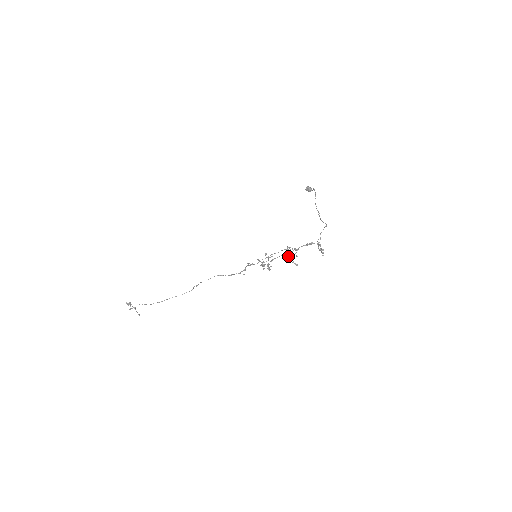
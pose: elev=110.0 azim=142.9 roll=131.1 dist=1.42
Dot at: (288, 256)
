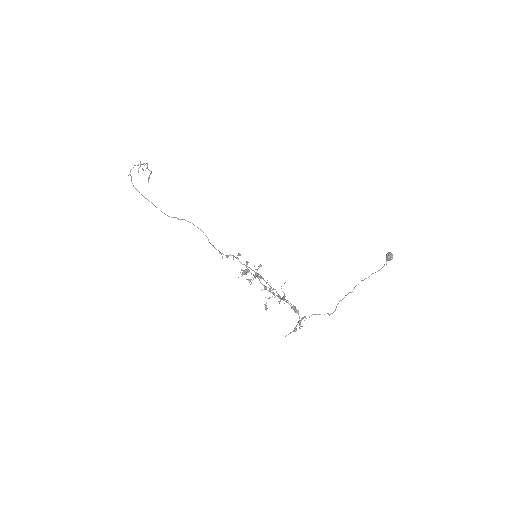
Dot at: occluded
